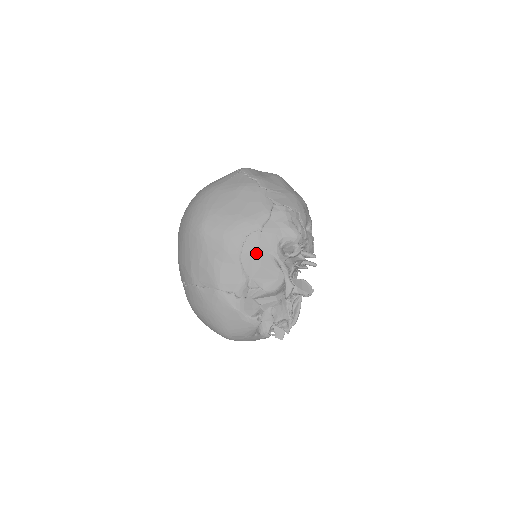
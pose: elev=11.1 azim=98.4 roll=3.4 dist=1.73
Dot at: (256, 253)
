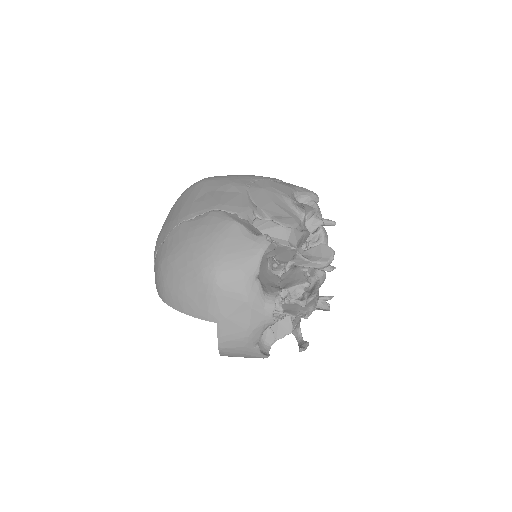
Dot at: (267, 191)
